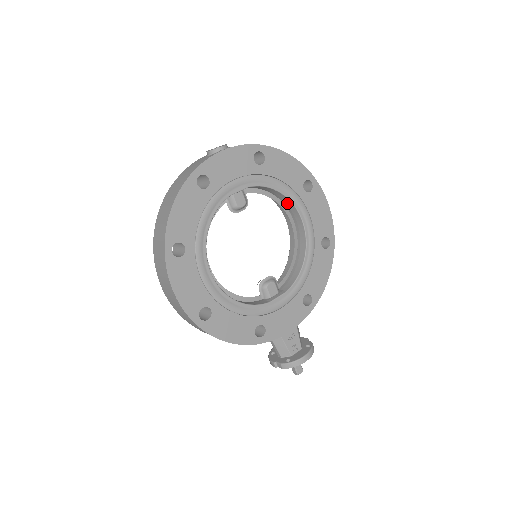
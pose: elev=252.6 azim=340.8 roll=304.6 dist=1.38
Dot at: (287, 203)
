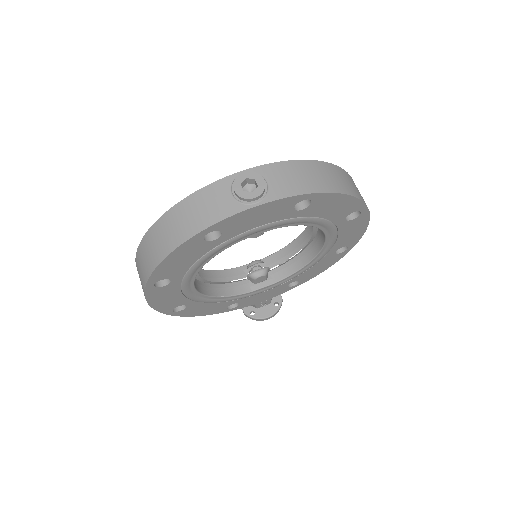
Dot at: occluded
